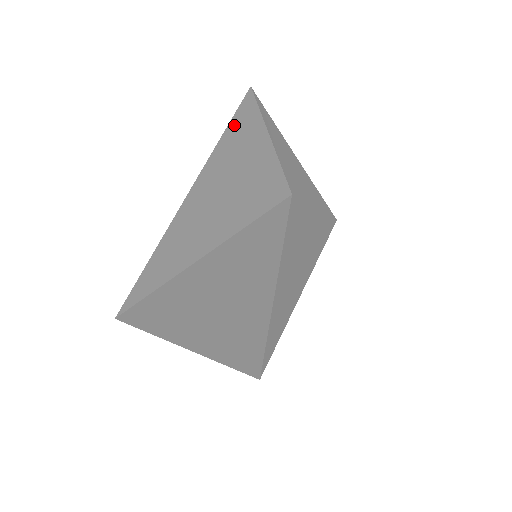
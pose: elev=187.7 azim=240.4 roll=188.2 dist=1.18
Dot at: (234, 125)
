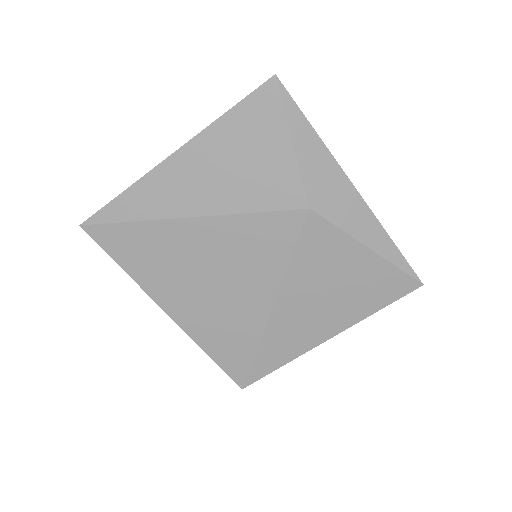
Dot at: (242, 108)
